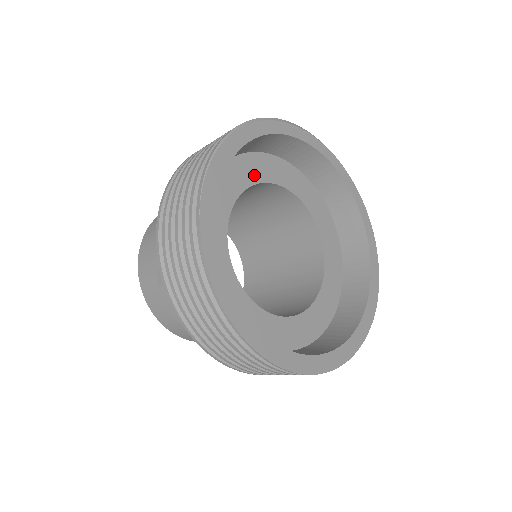
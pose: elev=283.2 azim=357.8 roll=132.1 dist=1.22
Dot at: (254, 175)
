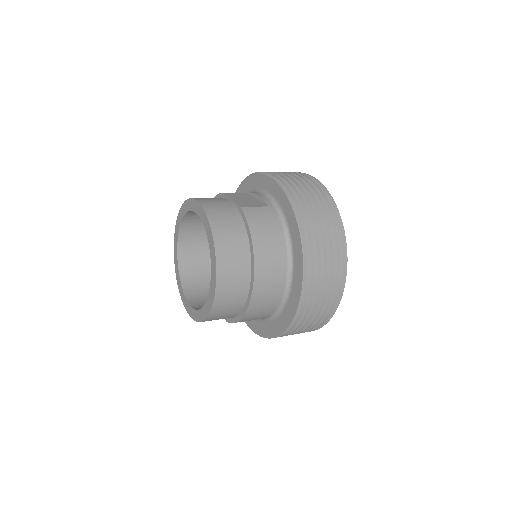
Dot at: occluded
